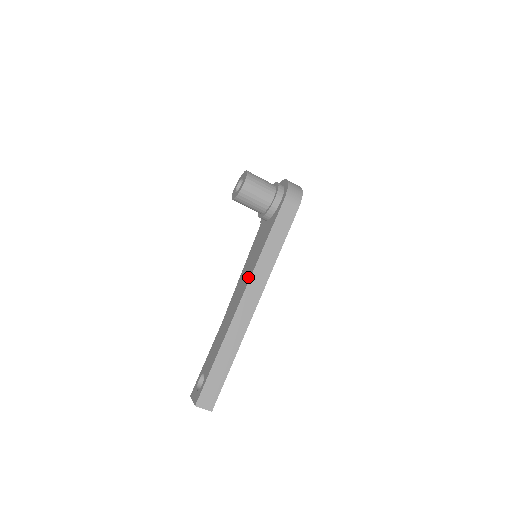
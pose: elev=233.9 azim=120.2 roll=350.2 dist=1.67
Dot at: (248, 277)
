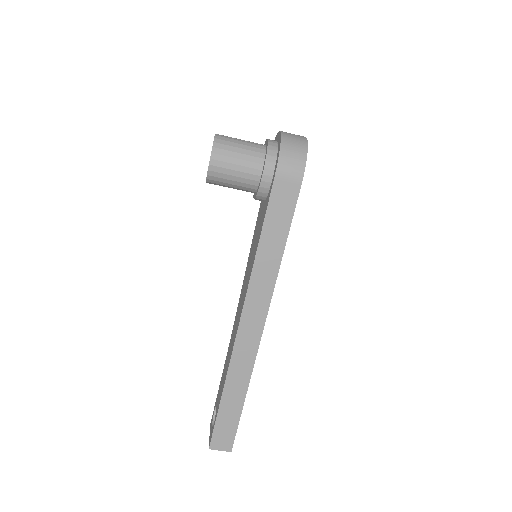
Dot at: (244, 294)
